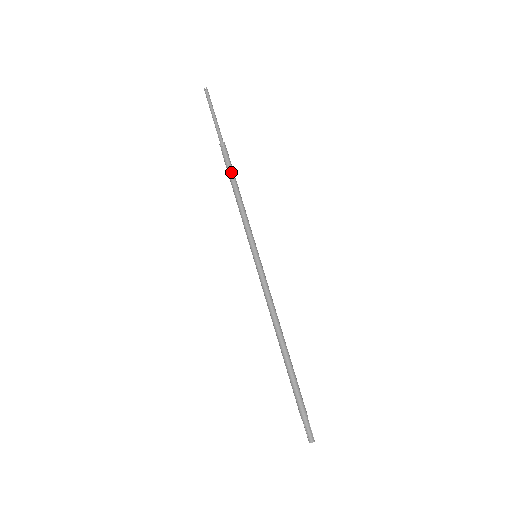
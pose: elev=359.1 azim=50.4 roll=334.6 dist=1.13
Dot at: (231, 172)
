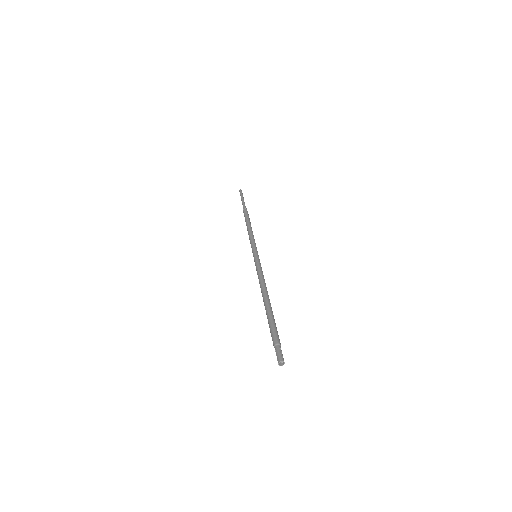
Dot at: (246, 219)
